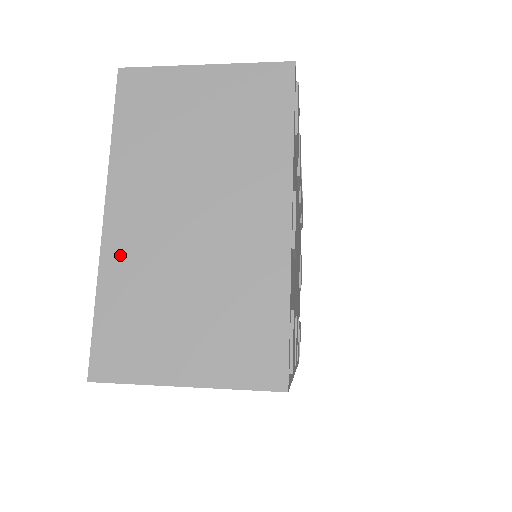
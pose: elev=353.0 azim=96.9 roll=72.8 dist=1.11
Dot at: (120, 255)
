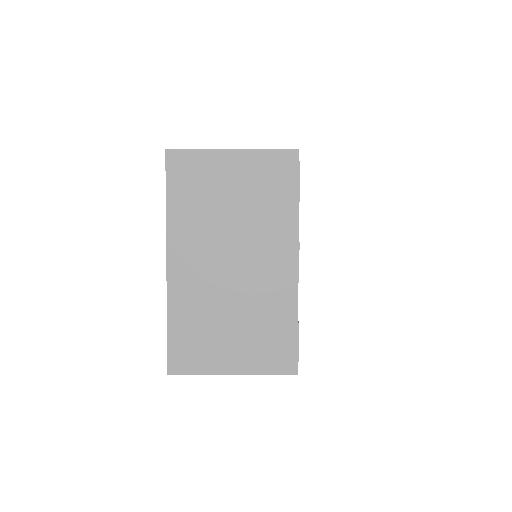
Dot at: (181, 291)
